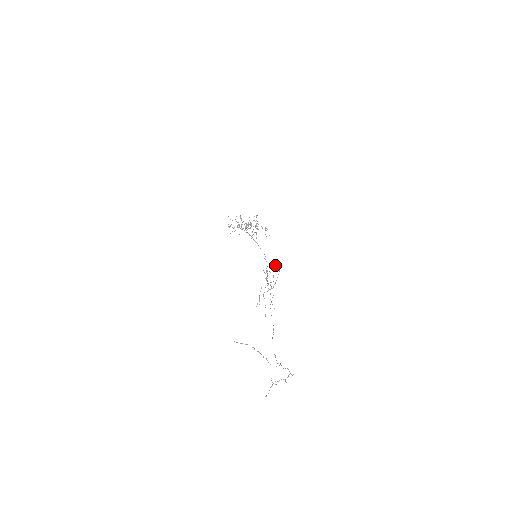
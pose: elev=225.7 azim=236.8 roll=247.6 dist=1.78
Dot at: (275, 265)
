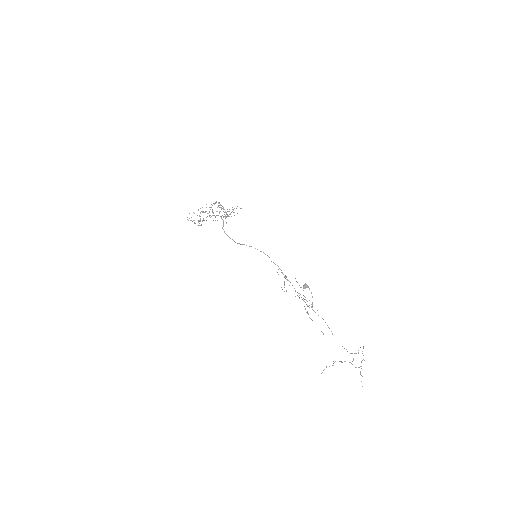
Dot at: (303, 288)
